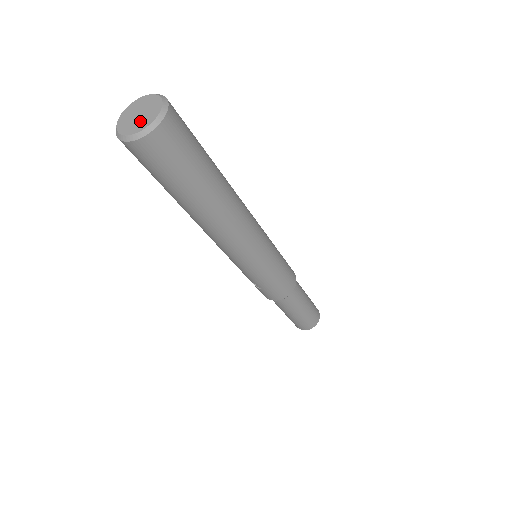
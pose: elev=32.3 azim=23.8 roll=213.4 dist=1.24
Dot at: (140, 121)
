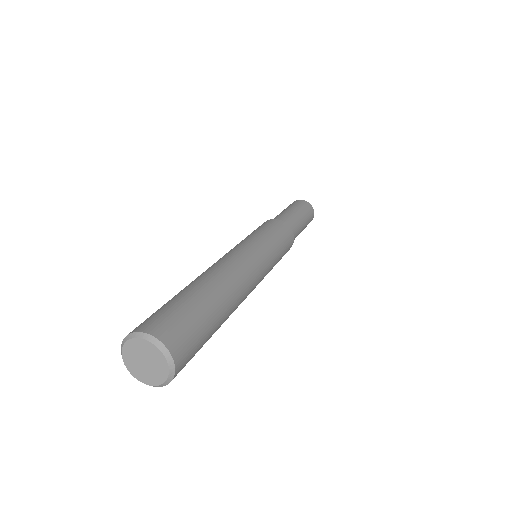
Dot at: (139, 368)
